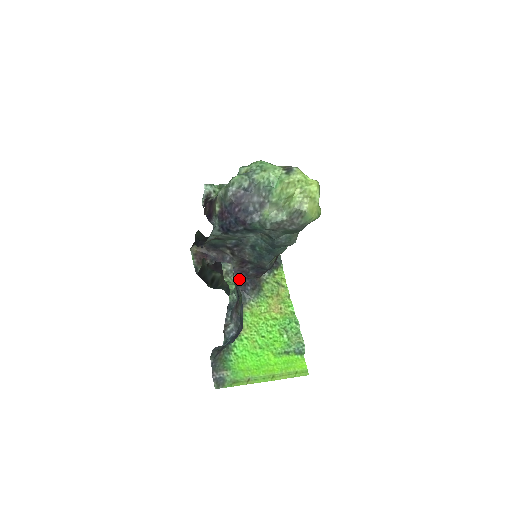
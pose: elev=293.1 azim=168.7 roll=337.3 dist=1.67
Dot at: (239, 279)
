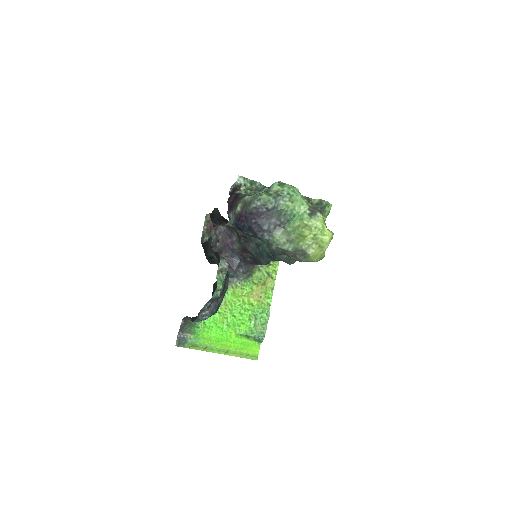
Dot at: (236, 259)
